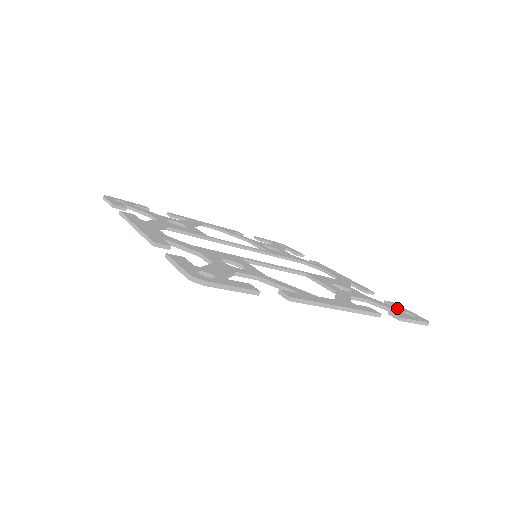
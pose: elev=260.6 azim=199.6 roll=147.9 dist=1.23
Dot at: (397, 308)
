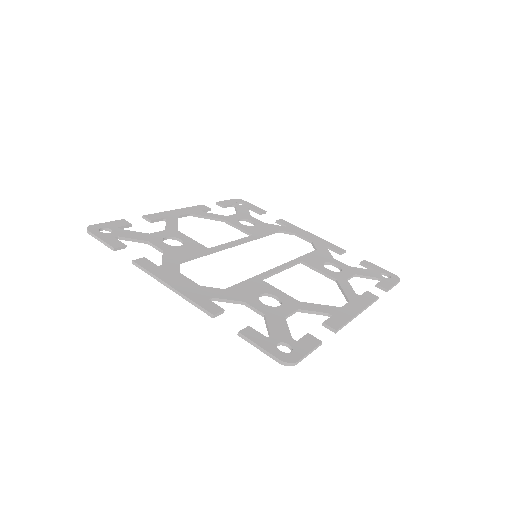
Dot at: (374, 271)
